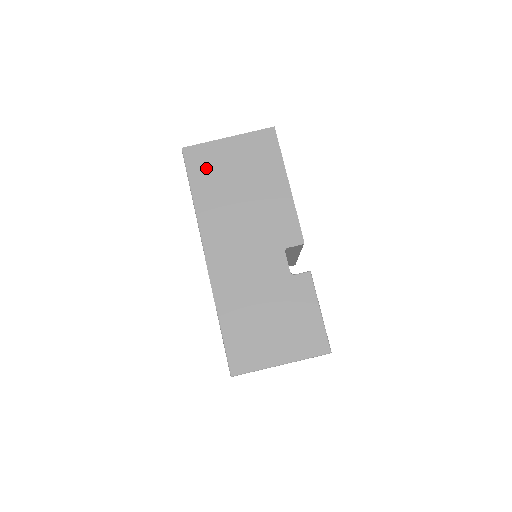
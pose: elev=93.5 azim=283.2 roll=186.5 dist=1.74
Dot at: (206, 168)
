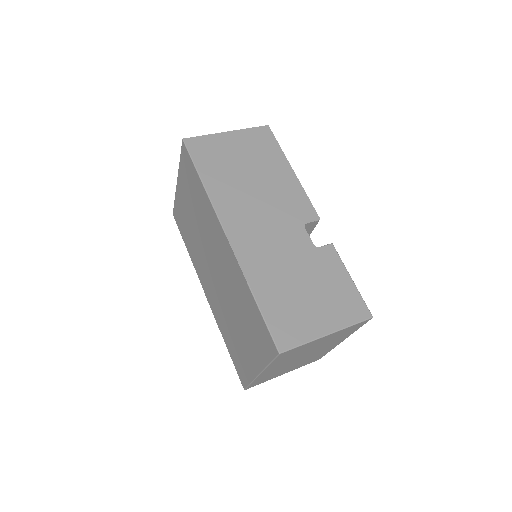
Dot at: (211, 156)
